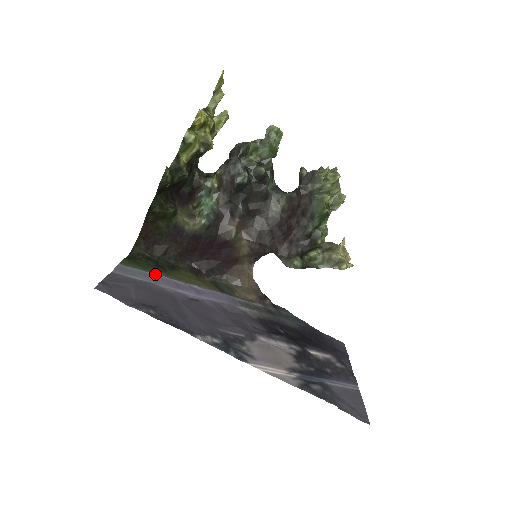
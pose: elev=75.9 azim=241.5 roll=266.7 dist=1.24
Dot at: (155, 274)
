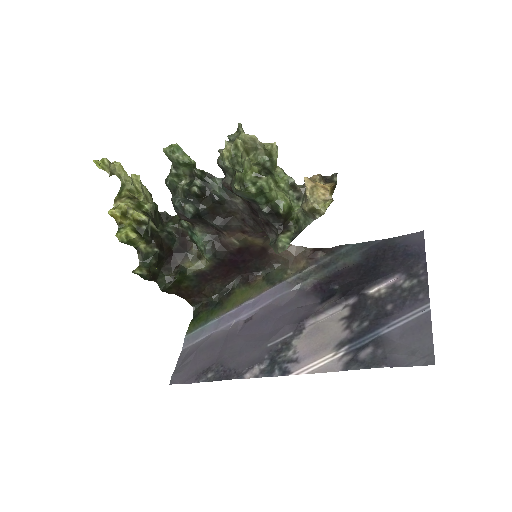
Dot at: (213, 321)
